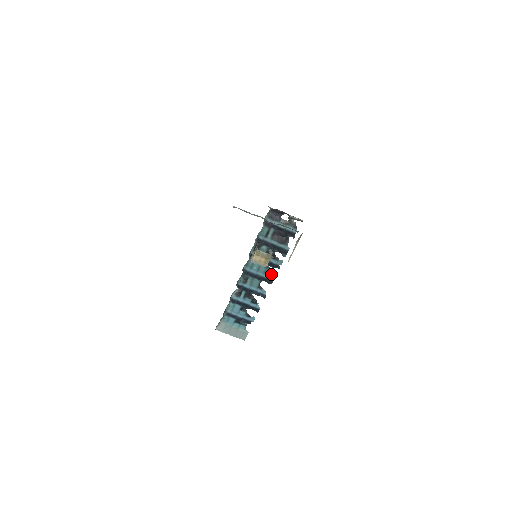
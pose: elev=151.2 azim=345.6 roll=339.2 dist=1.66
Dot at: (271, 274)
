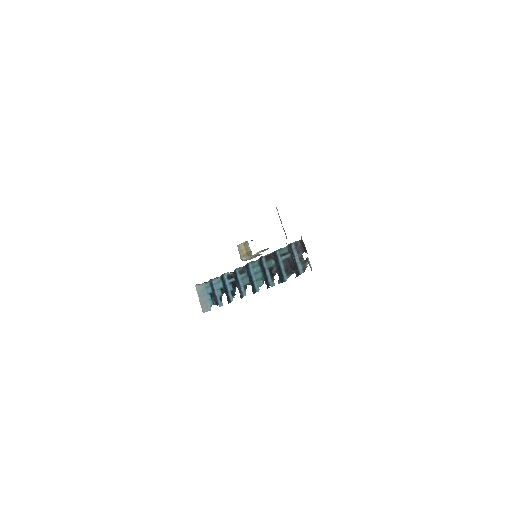
Dot at: (260, 286)
